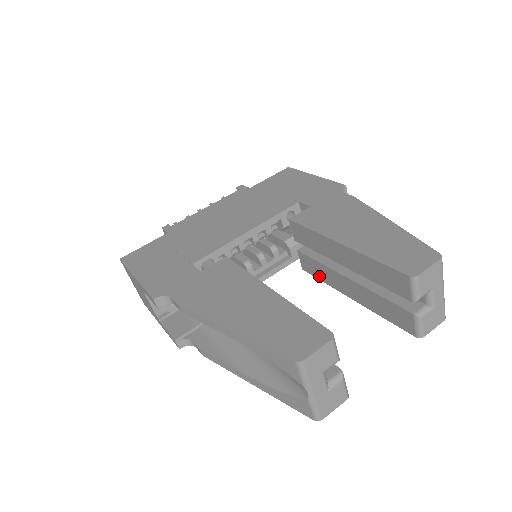
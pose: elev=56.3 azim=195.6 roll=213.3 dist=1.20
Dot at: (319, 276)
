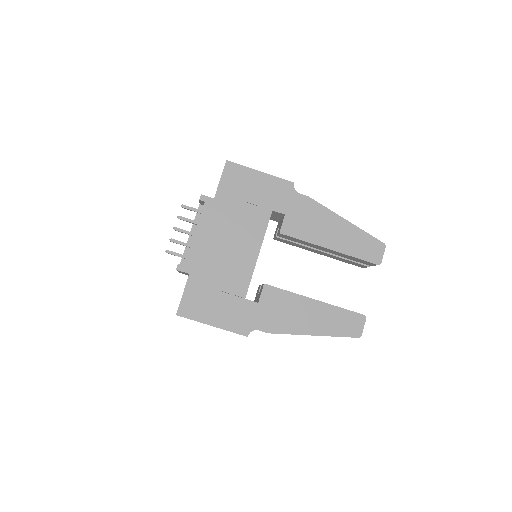
Dot at: (292, 245)
